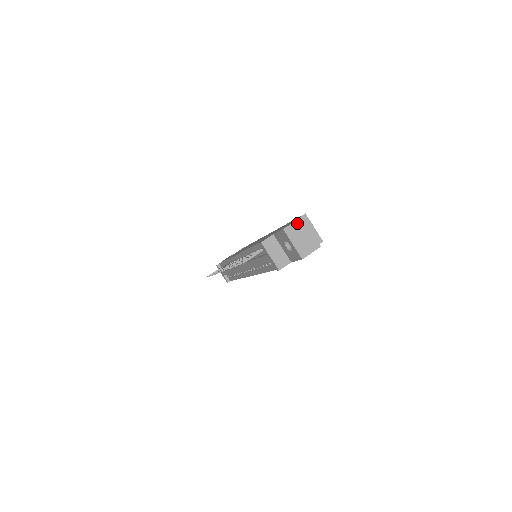
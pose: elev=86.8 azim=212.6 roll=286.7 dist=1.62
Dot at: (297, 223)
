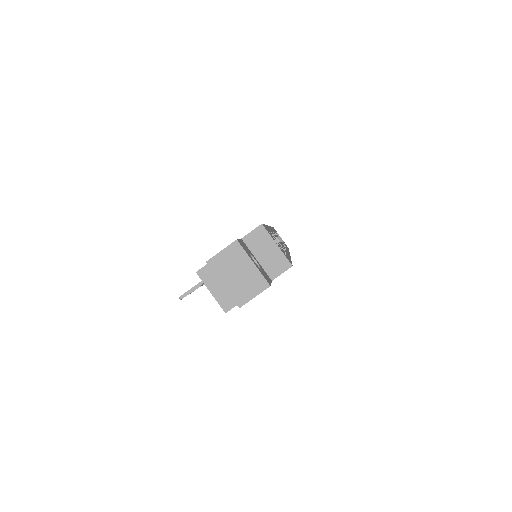
Dot at: (228, 250)
